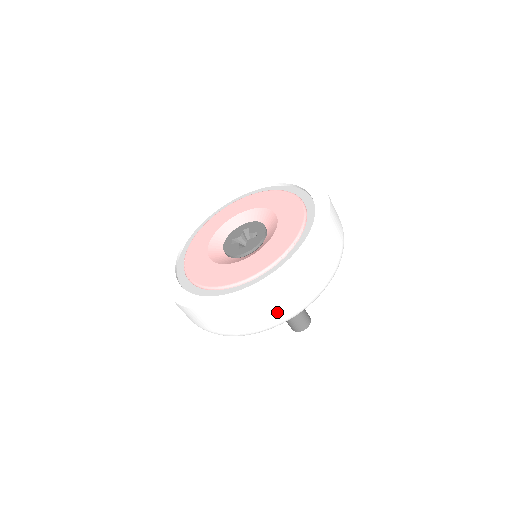
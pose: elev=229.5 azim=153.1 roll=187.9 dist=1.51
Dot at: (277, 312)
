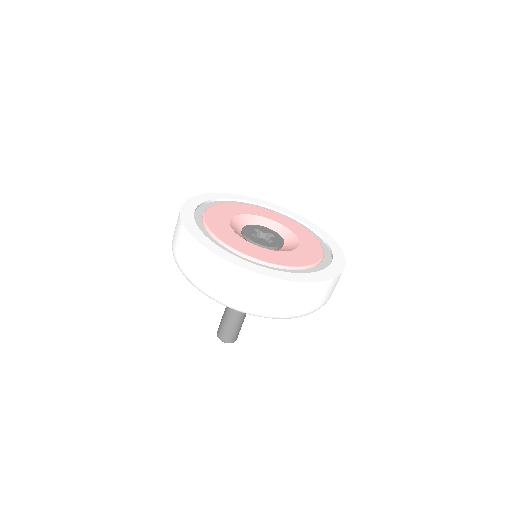
Dot at: (330, 295)
